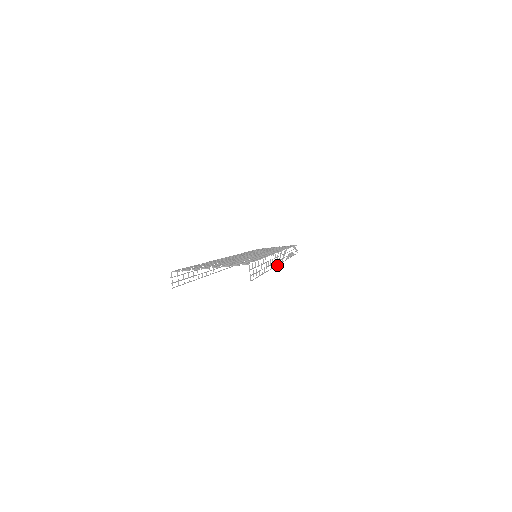
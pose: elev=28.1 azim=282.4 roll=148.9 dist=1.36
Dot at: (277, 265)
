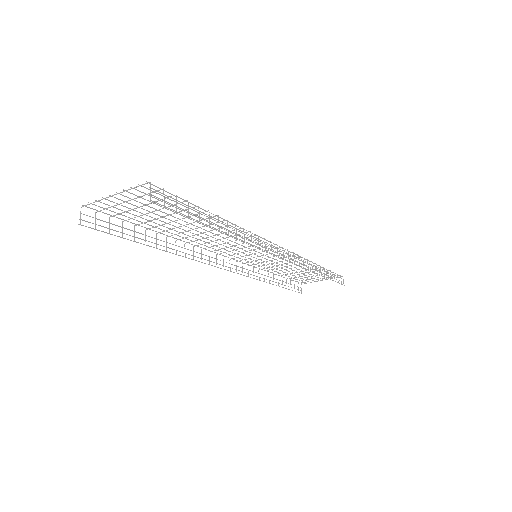
Dot at: (260, 248)
